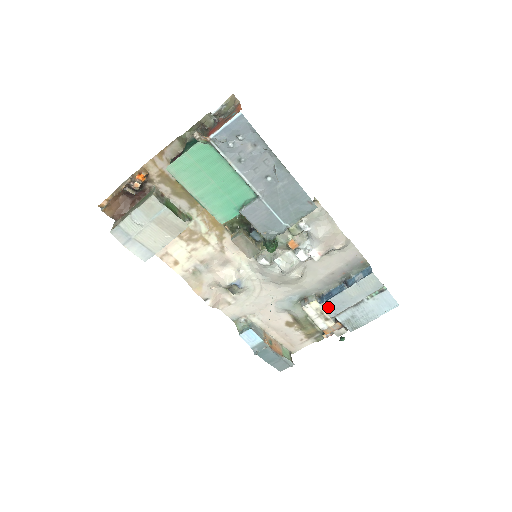
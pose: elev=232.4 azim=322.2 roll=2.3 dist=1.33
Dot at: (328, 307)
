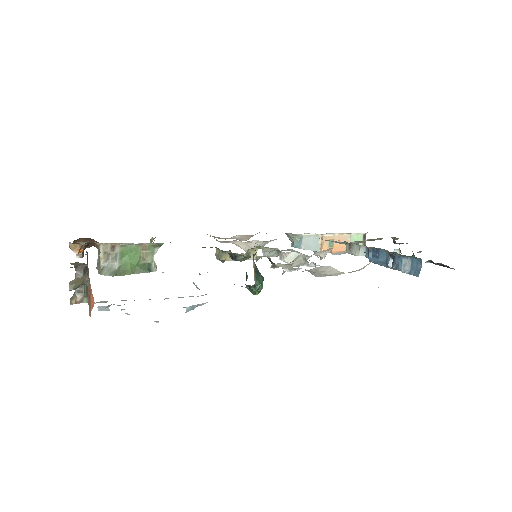
Dot at: occluded
